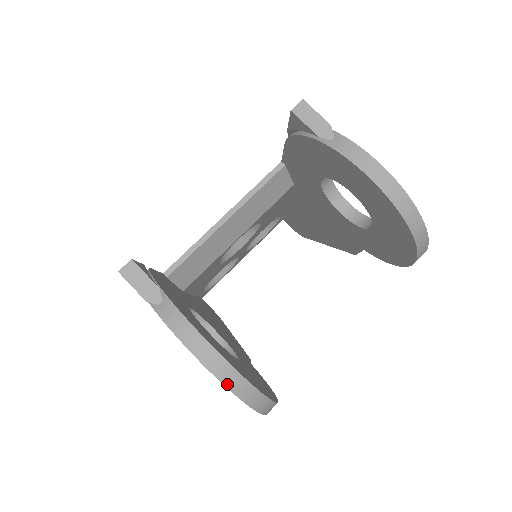
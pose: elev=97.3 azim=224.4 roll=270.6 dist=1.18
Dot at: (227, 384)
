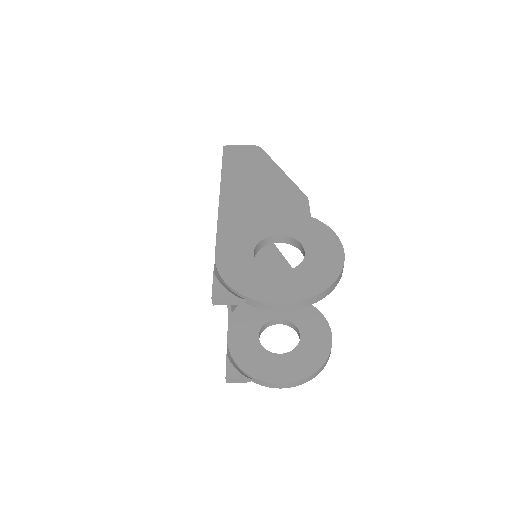
Dot at: occluded
